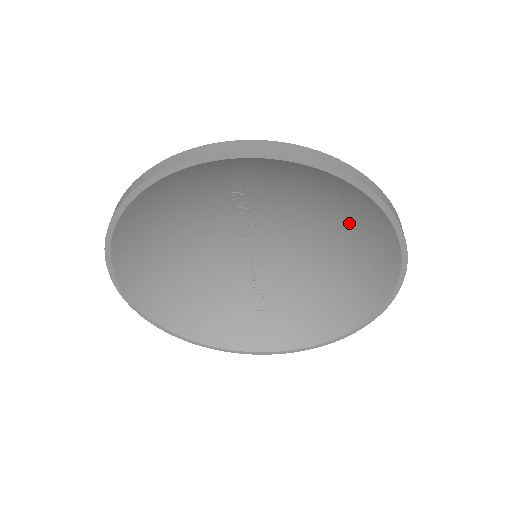
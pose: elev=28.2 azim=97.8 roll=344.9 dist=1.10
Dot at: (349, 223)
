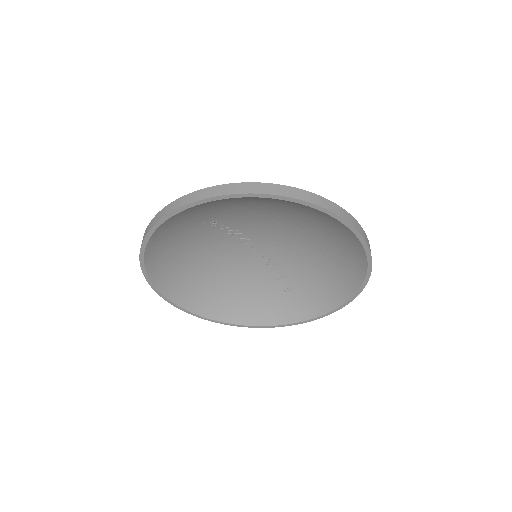
Dot at: (301, 215)
